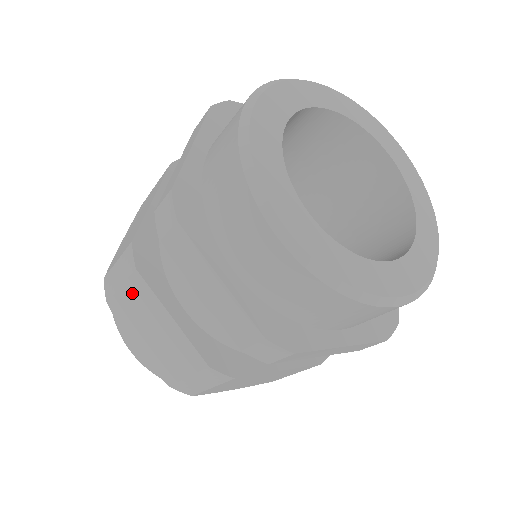
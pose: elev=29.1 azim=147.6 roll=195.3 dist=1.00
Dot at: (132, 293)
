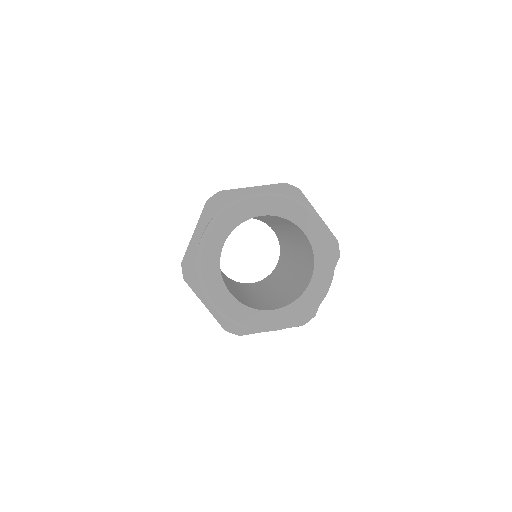
Dot at: occluded
